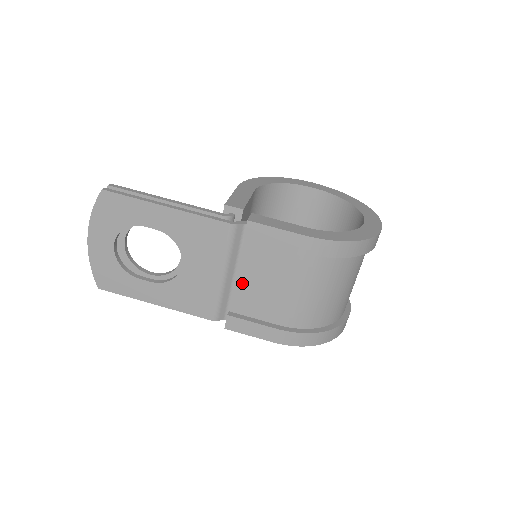
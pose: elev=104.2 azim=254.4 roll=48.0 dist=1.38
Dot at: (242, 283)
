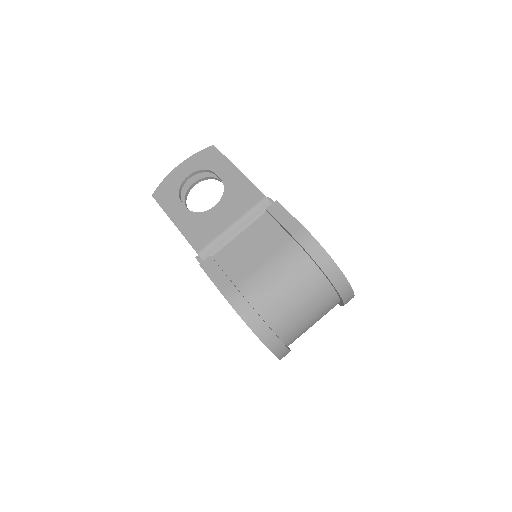
Dot at: (238, 242)
